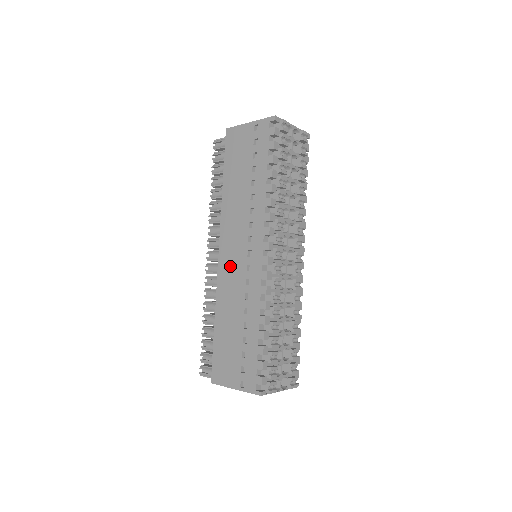
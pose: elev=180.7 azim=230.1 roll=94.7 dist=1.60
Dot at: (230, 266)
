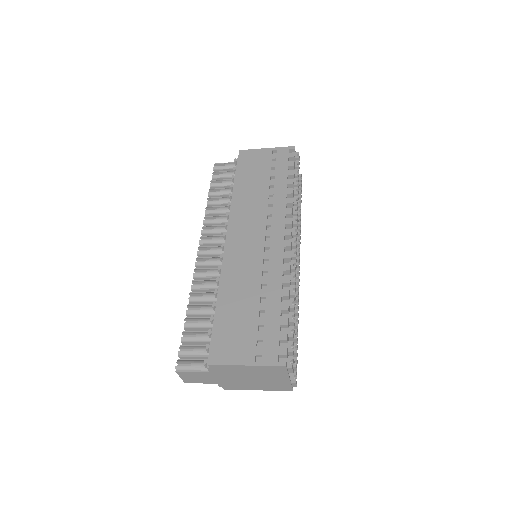
Dot at: (242, 249)
